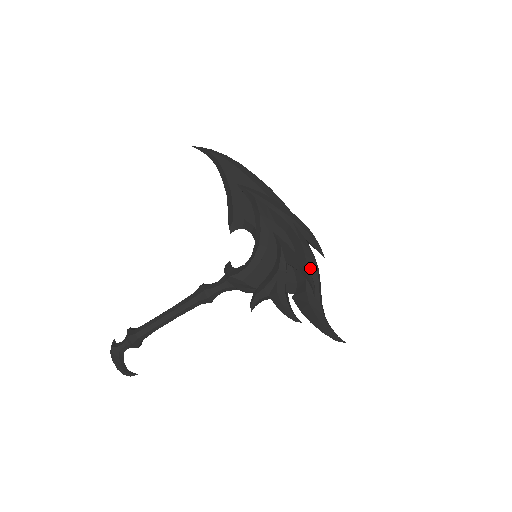
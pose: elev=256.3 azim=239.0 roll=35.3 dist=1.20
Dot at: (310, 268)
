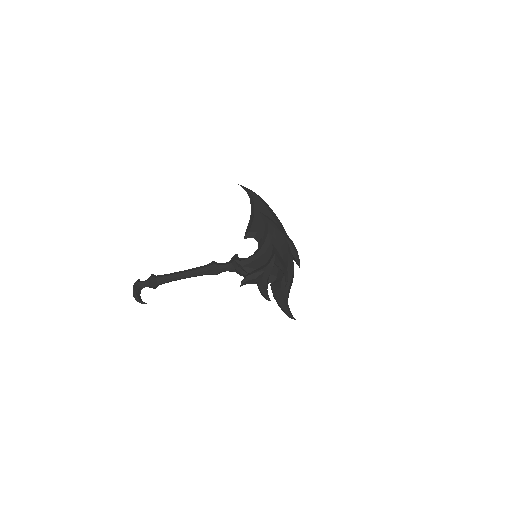
Dot at: (289, 270)
